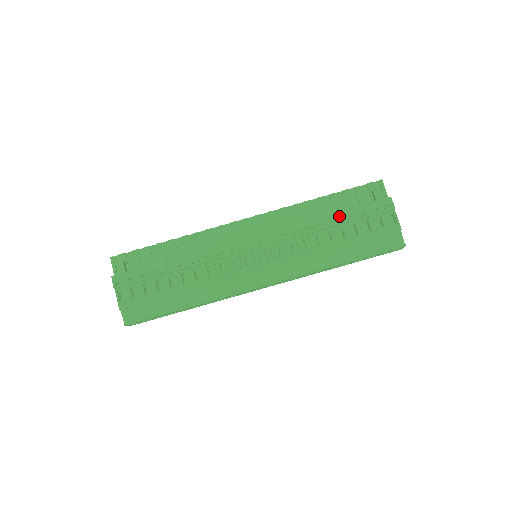
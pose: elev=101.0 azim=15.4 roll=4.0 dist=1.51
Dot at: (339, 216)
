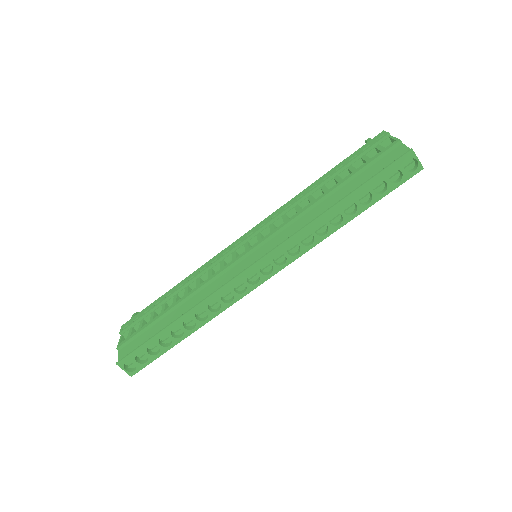
Dot at: (329, 173)
